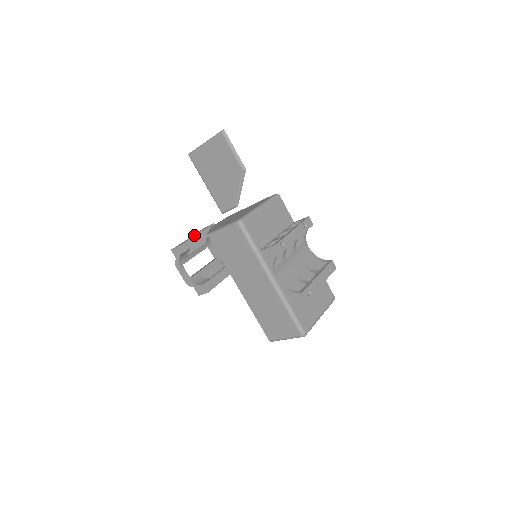
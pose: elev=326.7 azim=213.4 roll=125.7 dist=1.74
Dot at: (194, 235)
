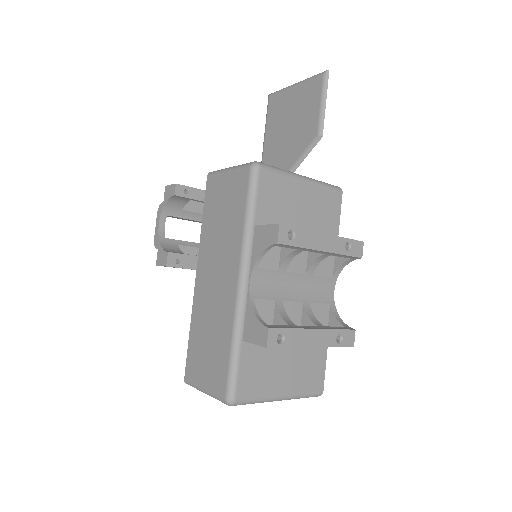
Dot at: occluded
